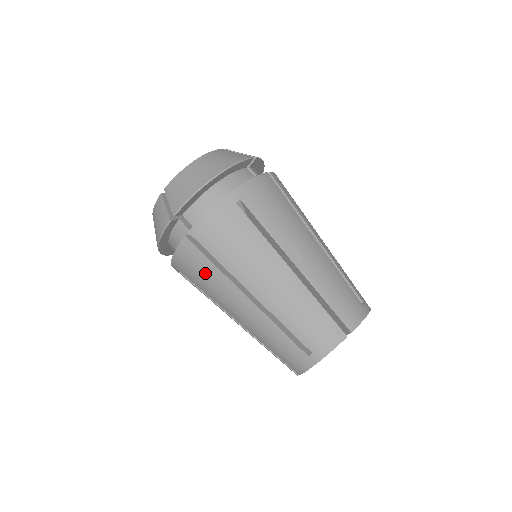
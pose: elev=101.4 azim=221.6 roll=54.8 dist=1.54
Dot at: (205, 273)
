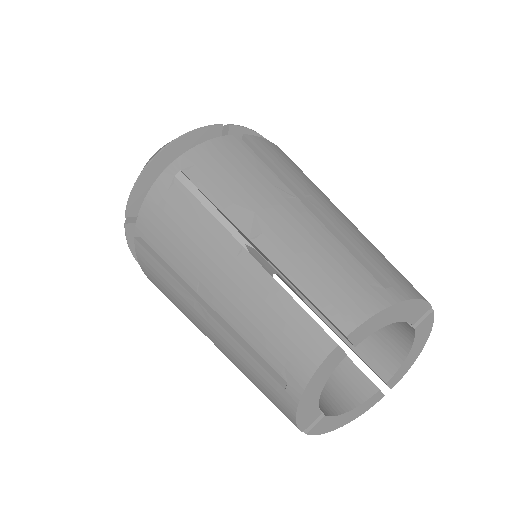
Dot at: (162, 282)
